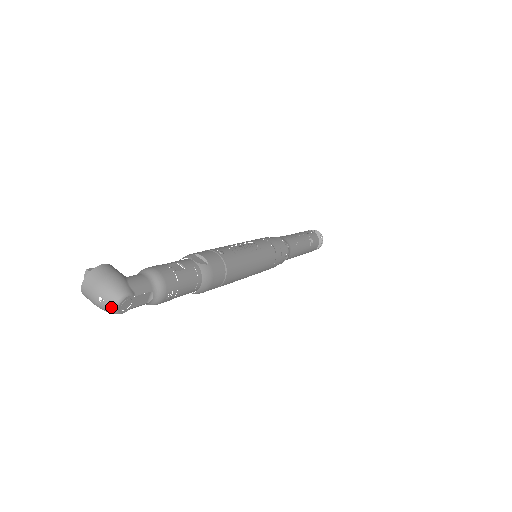
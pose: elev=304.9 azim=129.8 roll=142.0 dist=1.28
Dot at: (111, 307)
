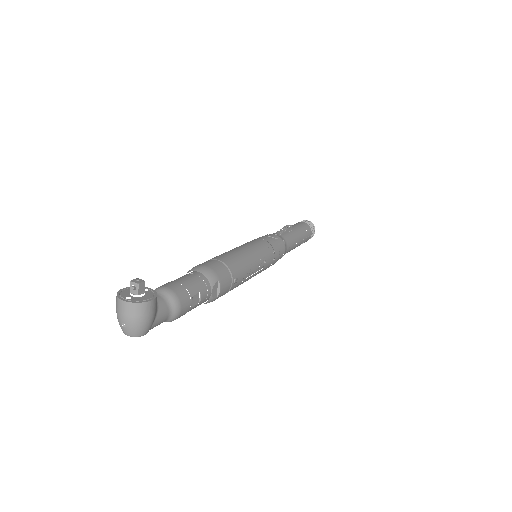
Dot at: (125, 332)
